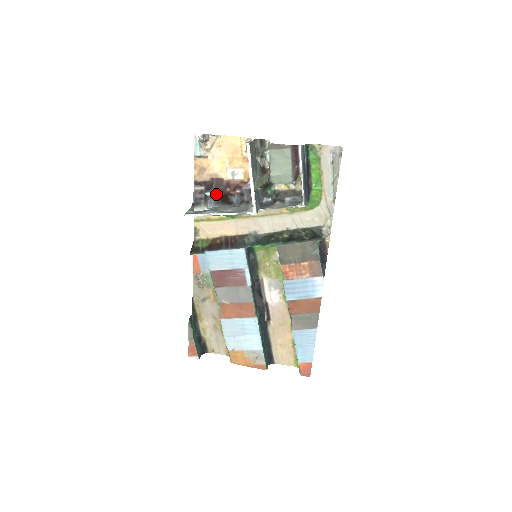
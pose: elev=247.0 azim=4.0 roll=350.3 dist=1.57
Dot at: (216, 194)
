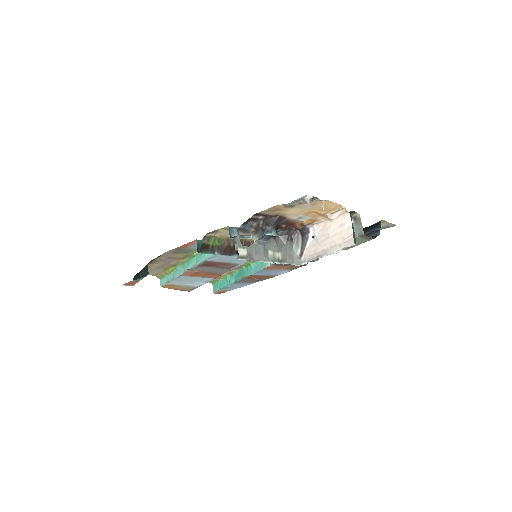
Dot at: occluded
